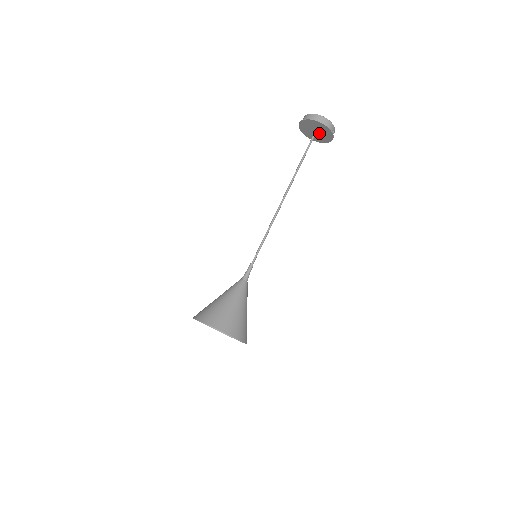
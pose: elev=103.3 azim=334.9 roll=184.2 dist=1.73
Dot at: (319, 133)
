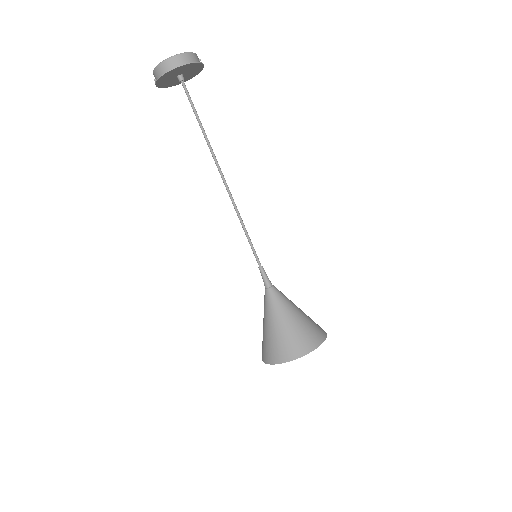
Dot at: (184, 74)
